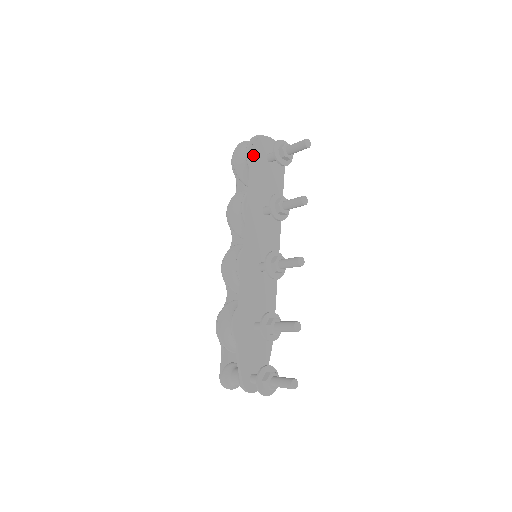
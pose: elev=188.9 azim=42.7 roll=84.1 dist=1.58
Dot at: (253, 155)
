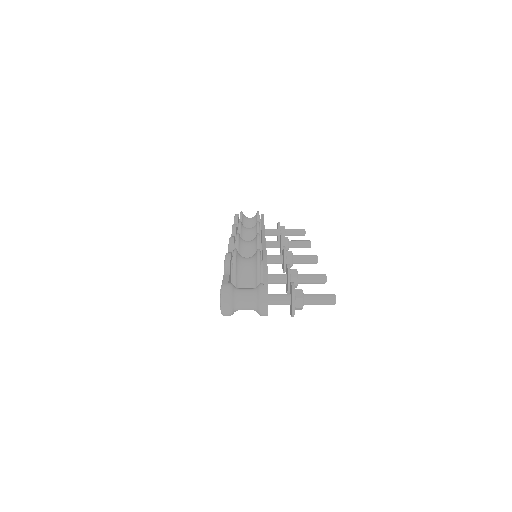
Dot at: (263, 215)
